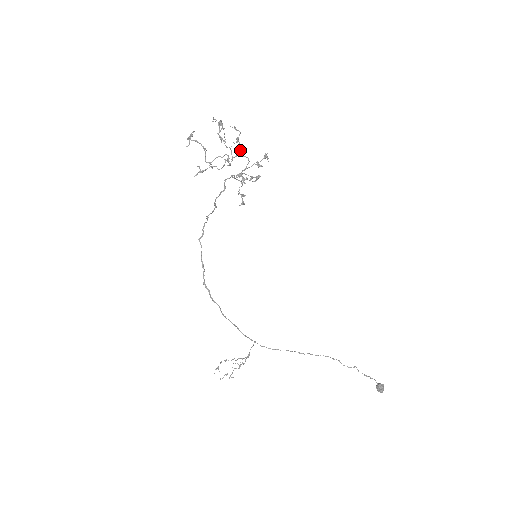
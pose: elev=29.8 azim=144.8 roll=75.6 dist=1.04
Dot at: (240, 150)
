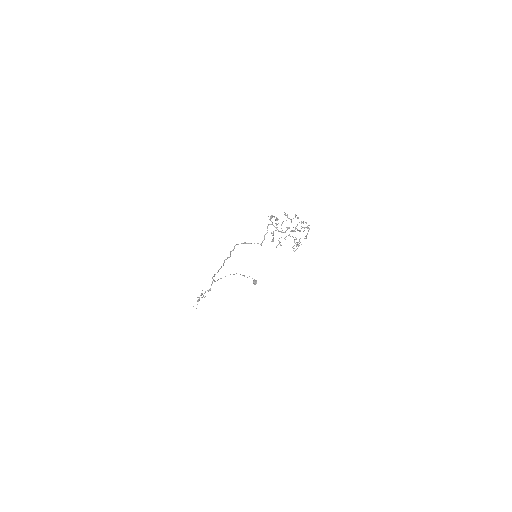
Dot at: occluded
